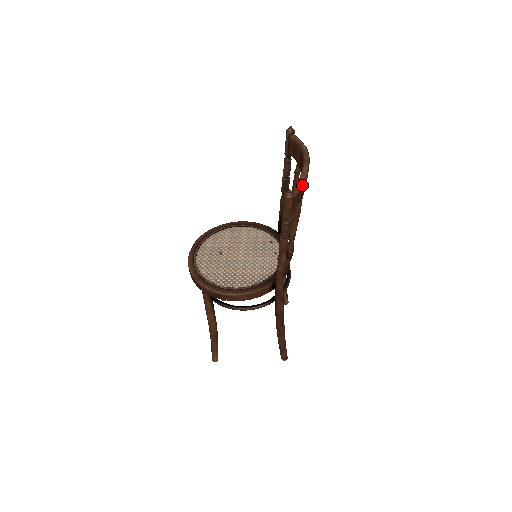
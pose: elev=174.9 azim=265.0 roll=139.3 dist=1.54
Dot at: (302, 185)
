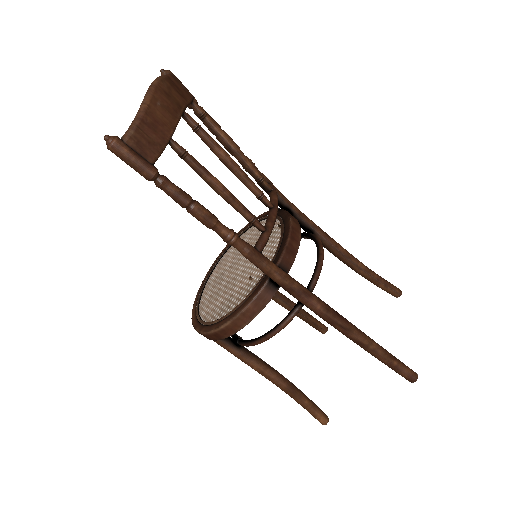
Dot at: (138, 118)
